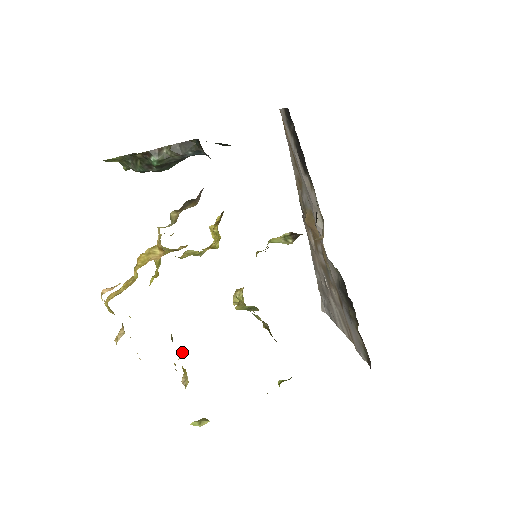
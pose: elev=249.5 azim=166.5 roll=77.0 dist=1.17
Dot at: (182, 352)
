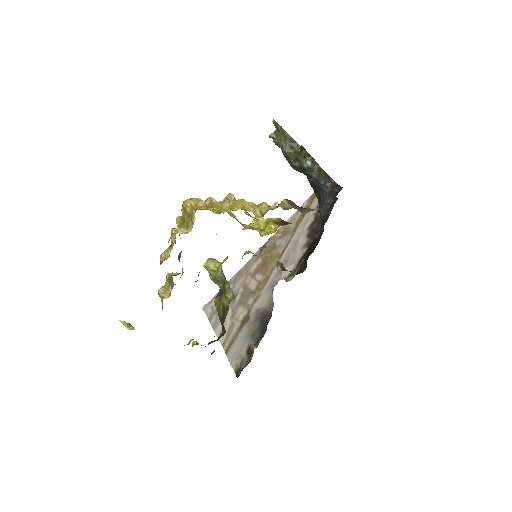
Dot at: occluded
